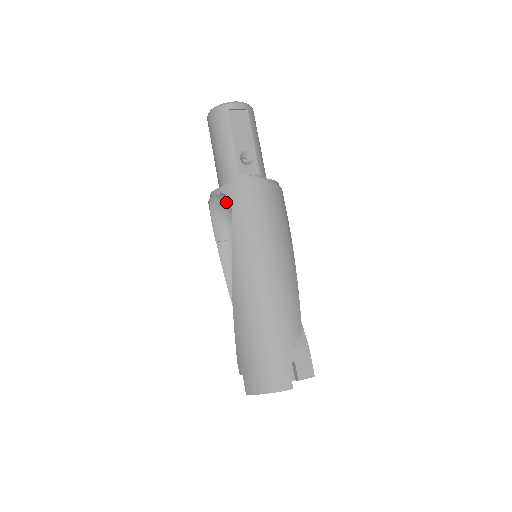
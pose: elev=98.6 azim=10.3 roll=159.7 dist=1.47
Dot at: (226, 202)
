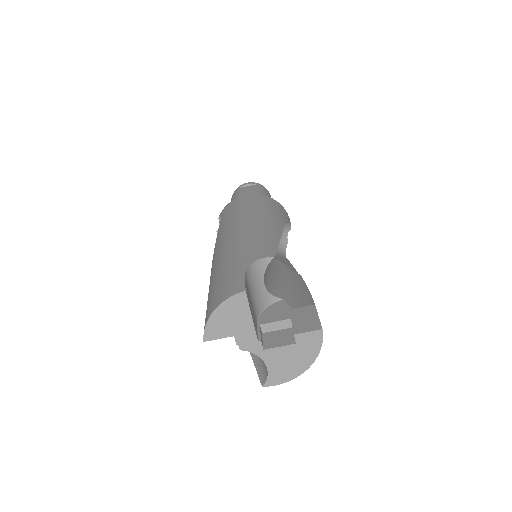
Dot at: occluded
